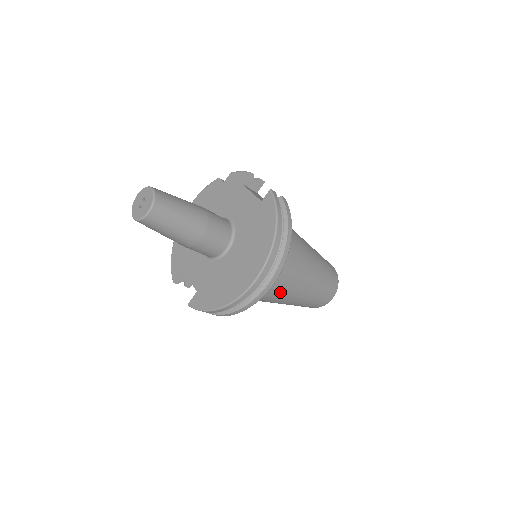
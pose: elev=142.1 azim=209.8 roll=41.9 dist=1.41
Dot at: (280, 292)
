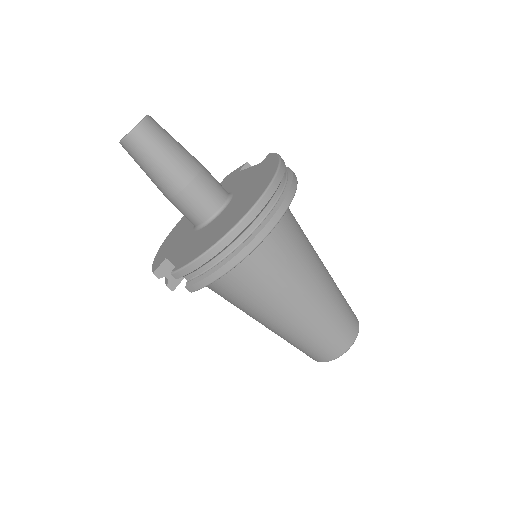
Dot at: (289, 278)
